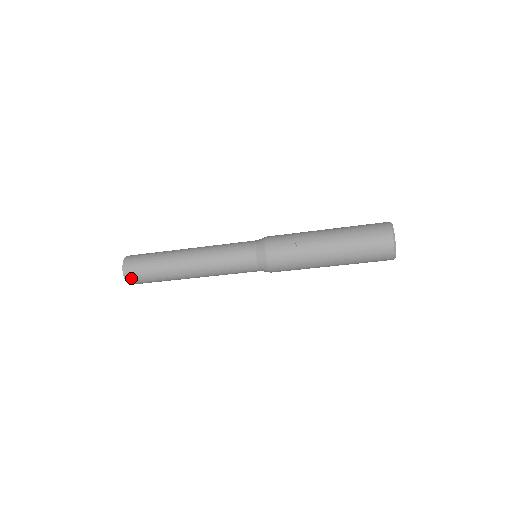
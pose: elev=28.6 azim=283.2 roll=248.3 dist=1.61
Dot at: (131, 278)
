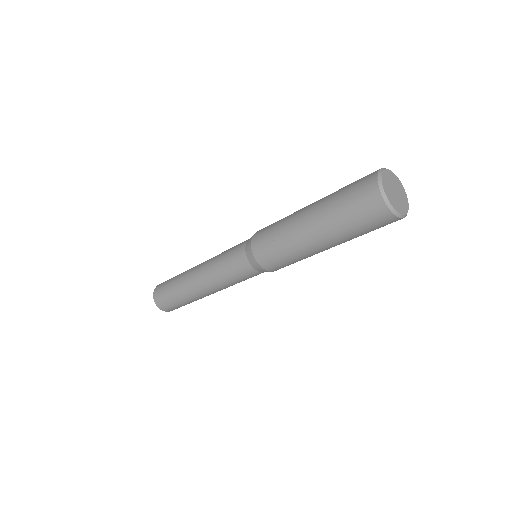
Dot at: (161, 304)
